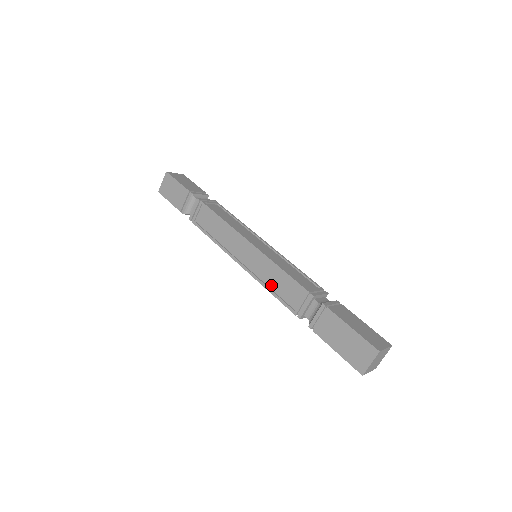
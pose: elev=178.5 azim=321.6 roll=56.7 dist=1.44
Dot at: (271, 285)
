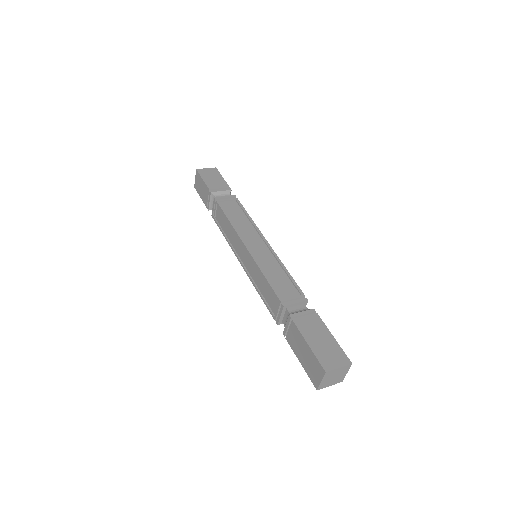
Dot at: (260, 288)
